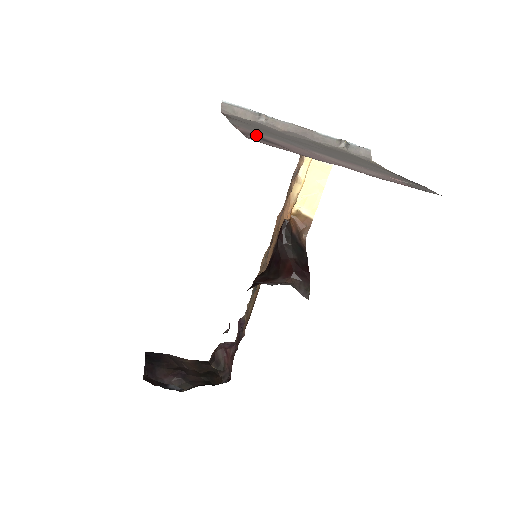
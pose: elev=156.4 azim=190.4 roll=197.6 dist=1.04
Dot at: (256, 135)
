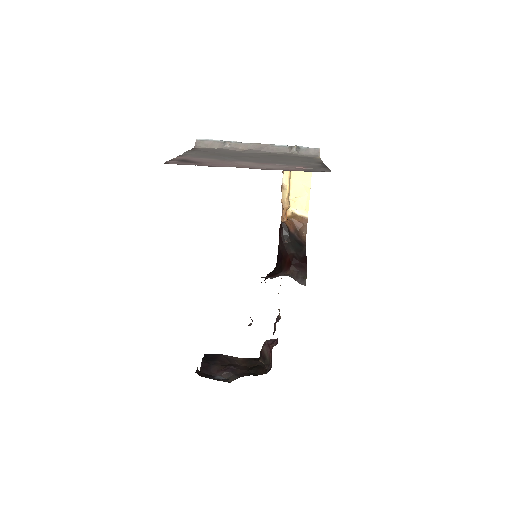
Dot at: (186, 159)
